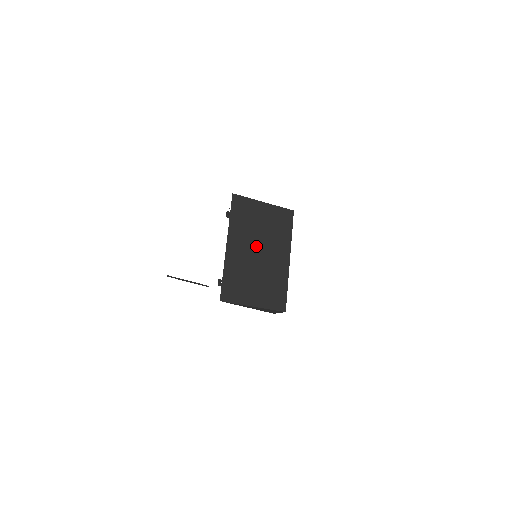
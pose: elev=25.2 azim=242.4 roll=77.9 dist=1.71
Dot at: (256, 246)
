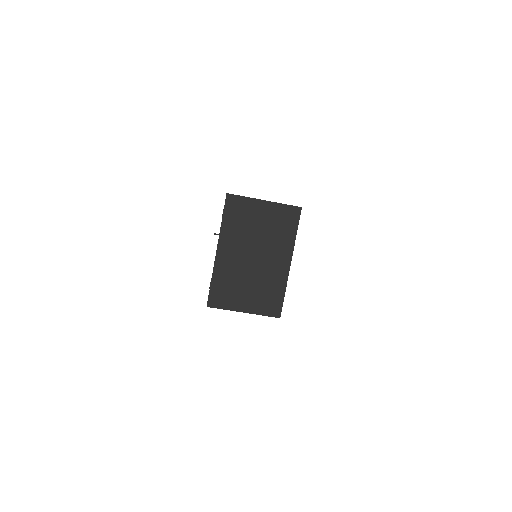
Dot at: (251, 250)
